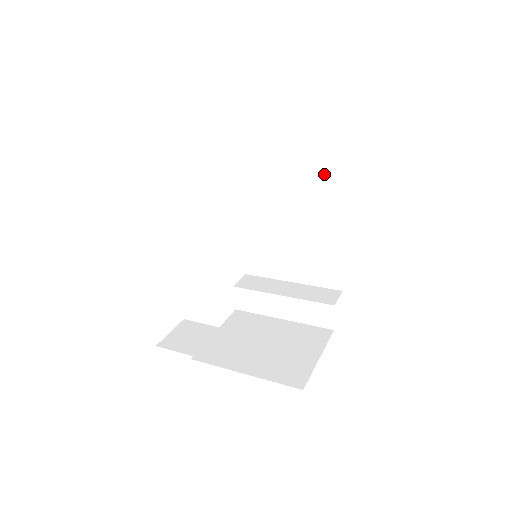
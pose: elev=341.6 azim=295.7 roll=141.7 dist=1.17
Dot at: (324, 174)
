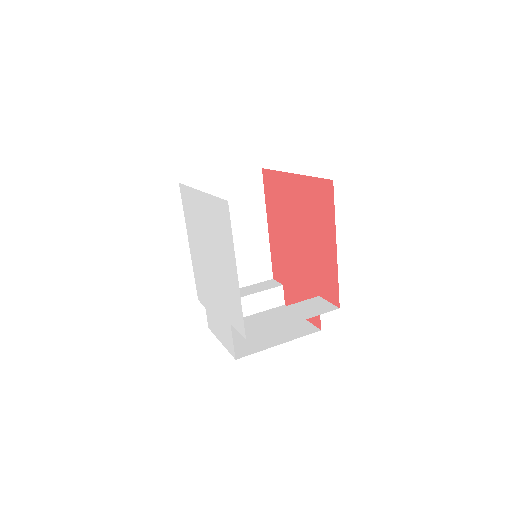
Dot at: (251, 197)
